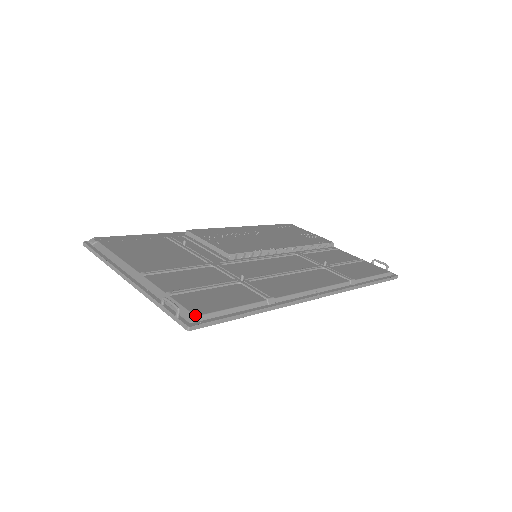
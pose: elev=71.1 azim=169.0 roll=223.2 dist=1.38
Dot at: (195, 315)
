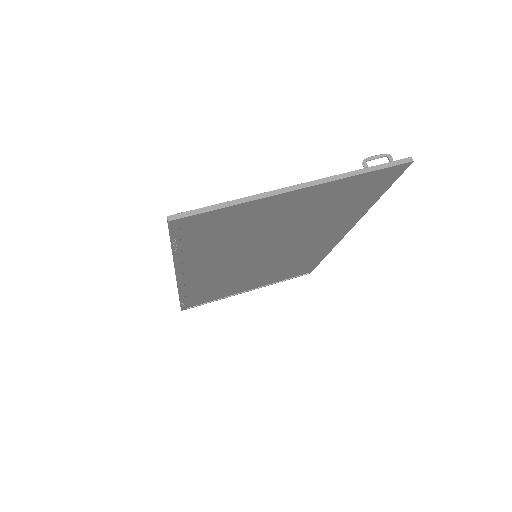
Dot at: occluded
